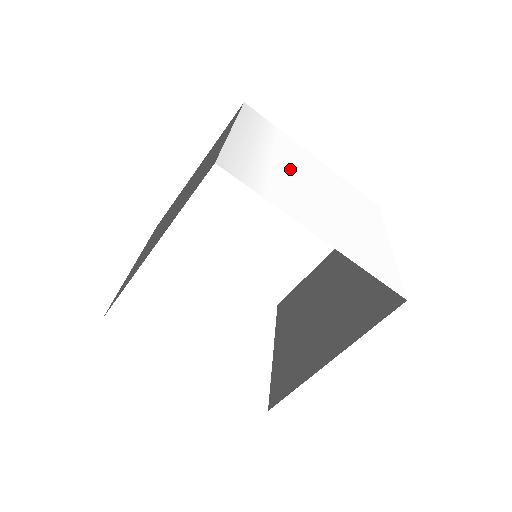
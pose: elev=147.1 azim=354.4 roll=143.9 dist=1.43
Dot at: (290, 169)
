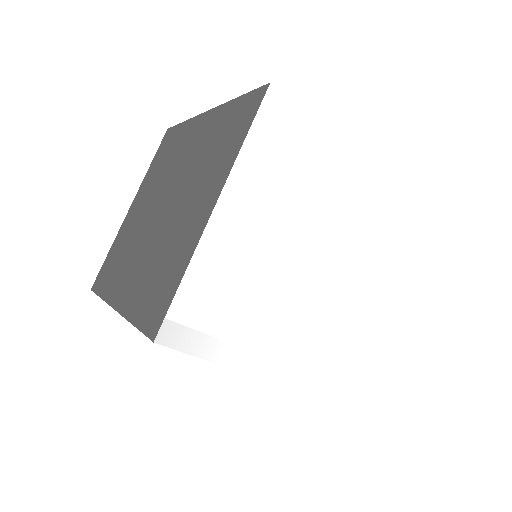
Dot at: (294, 248)
